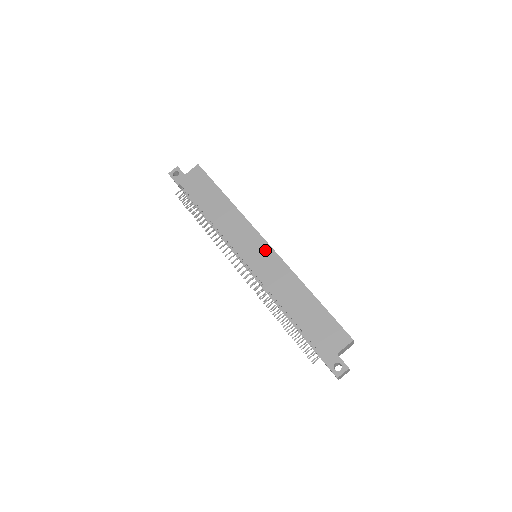
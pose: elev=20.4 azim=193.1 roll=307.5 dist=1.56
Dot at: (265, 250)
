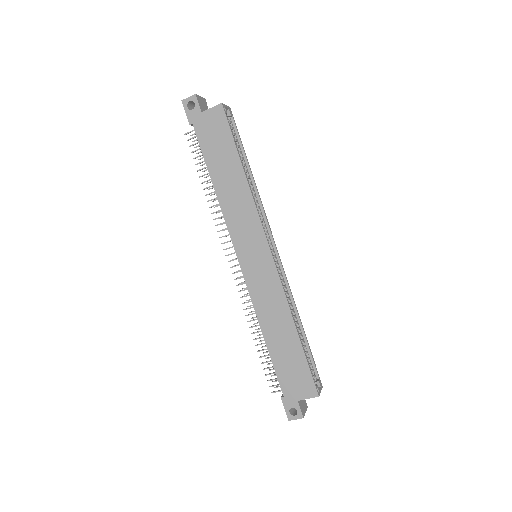
Dot at: (266, 261)
